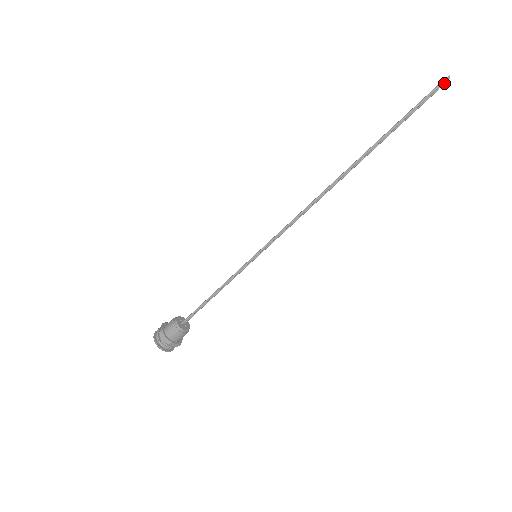
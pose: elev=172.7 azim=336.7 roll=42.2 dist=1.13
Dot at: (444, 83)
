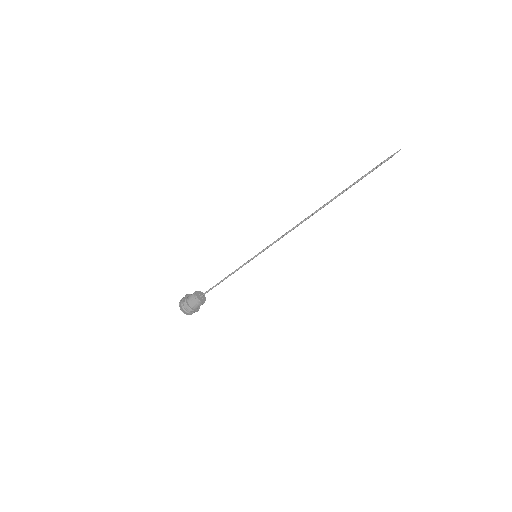
Dot at: occluded
